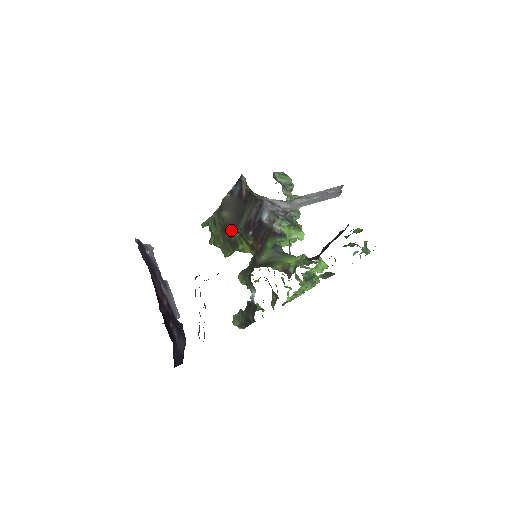
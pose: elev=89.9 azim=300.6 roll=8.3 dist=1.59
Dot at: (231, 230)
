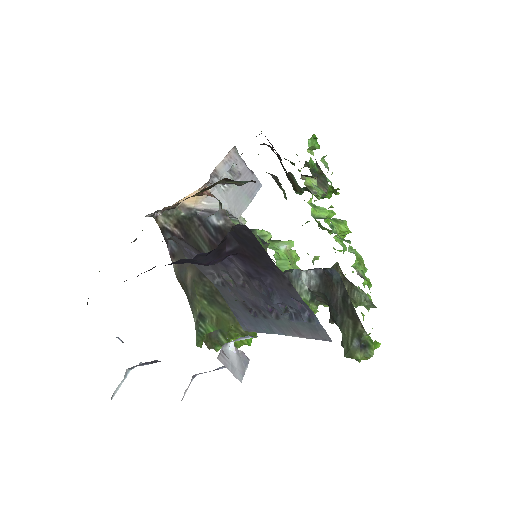
Dot at: occluded
